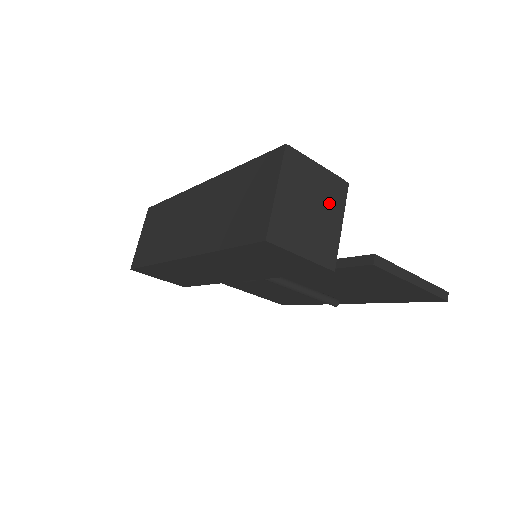
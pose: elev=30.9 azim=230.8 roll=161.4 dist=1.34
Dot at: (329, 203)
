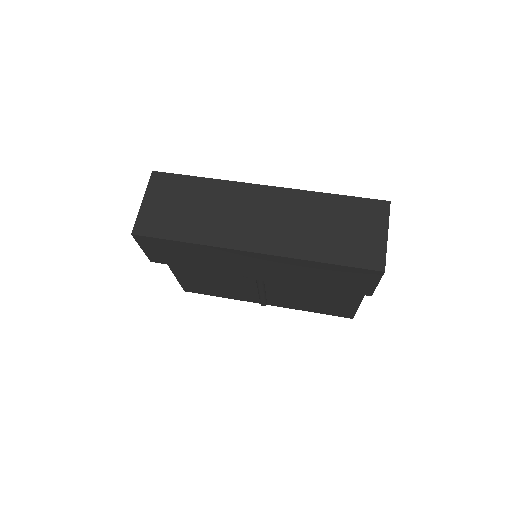
Dot at: occluded
